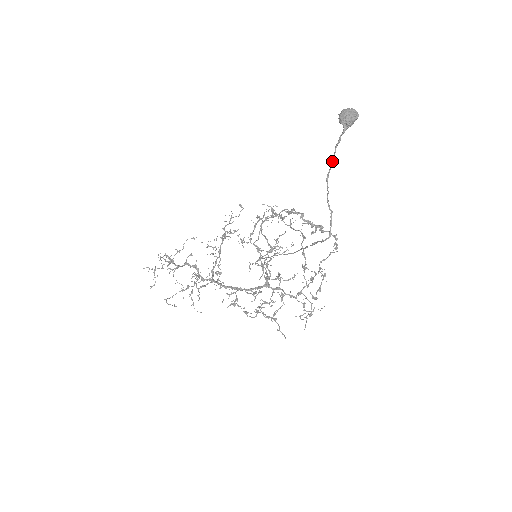
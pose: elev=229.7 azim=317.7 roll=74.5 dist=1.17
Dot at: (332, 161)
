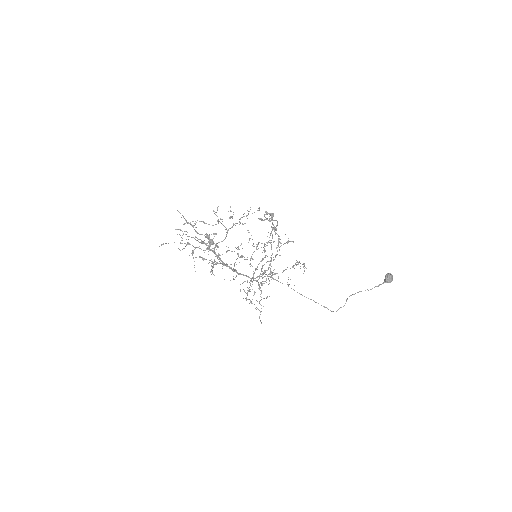
Dot at: (368, 290)
